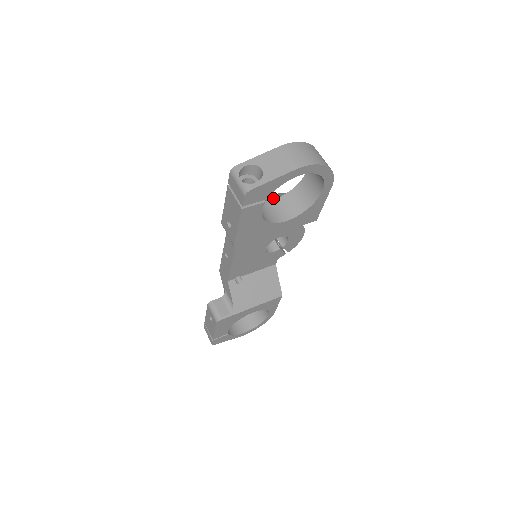
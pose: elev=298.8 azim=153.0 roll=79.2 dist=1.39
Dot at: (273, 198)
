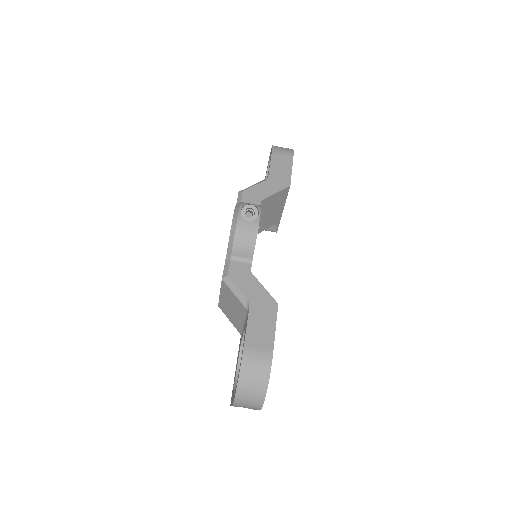
Dot at: (232, 305)
